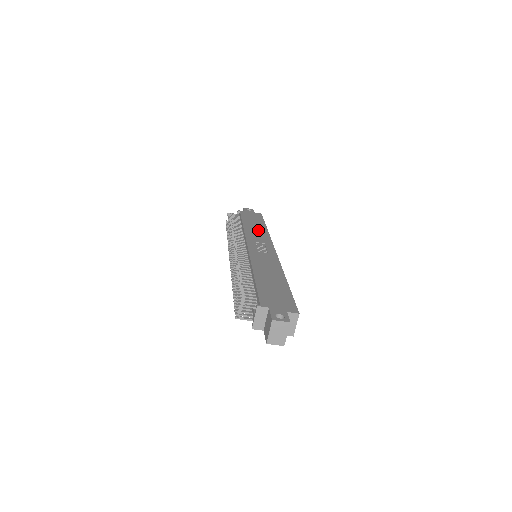
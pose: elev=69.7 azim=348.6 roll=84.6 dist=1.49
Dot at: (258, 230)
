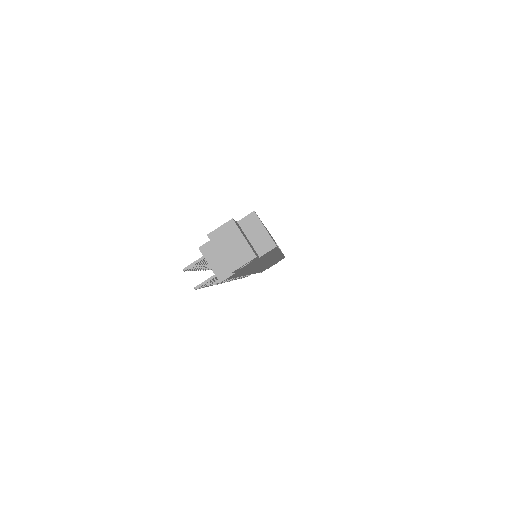
Dot at: occluded
